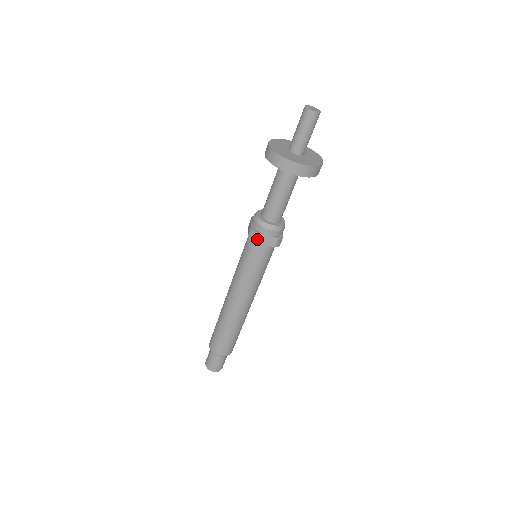
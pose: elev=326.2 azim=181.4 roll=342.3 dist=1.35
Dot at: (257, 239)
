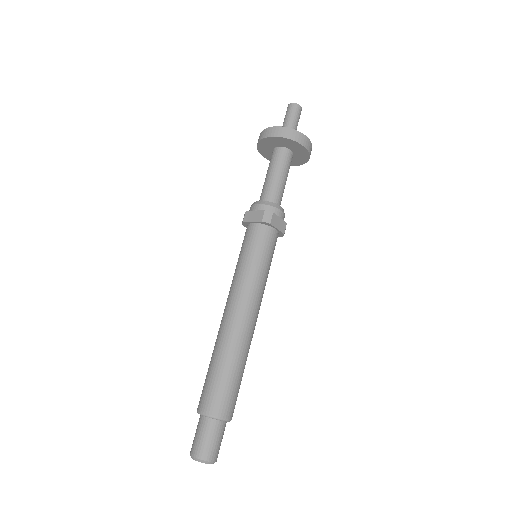
Dot at: (273, 221)
